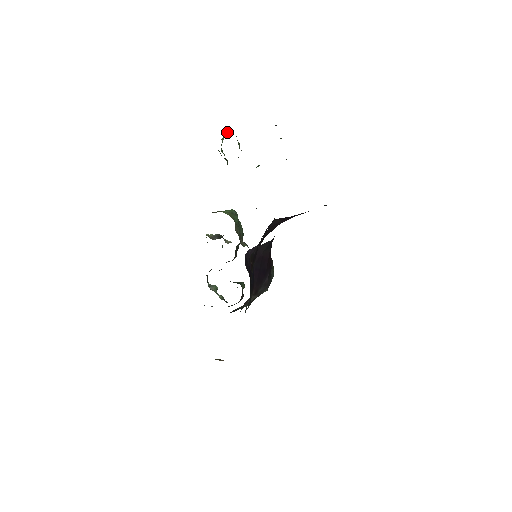
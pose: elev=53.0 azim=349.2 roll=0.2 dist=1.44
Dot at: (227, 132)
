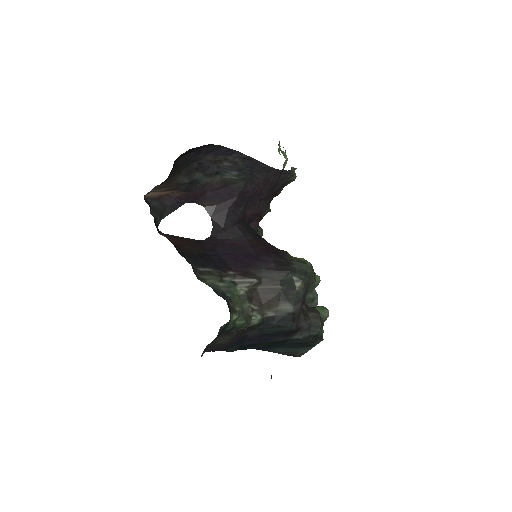
Dot at: occluded
